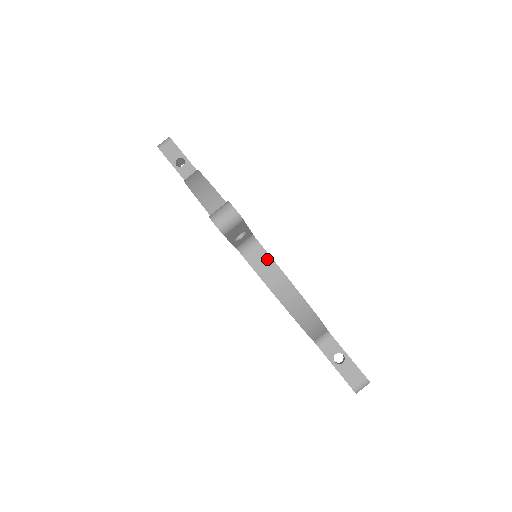
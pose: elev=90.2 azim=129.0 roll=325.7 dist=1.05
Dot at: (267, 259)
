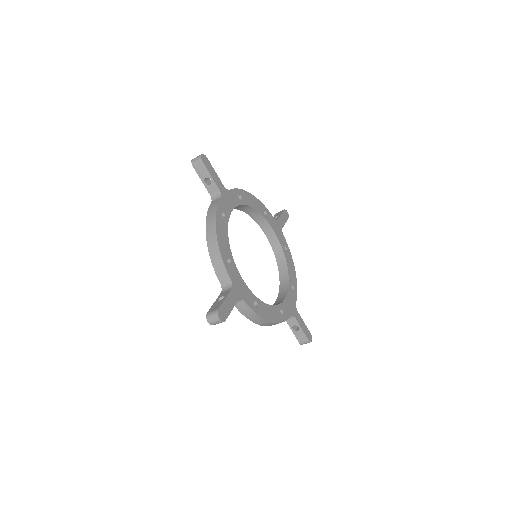
Dot at: (247, 308)
